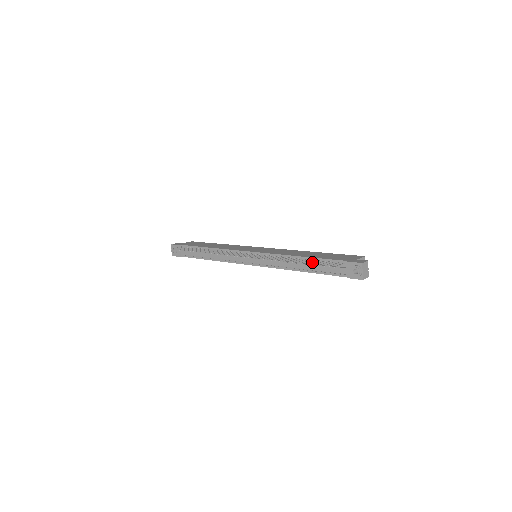
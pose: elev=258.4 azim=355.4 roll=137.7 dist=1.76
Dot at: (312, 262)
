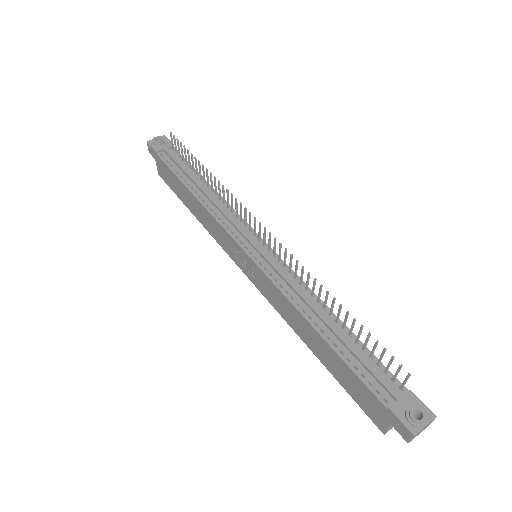
Dot at: (349, 338)
